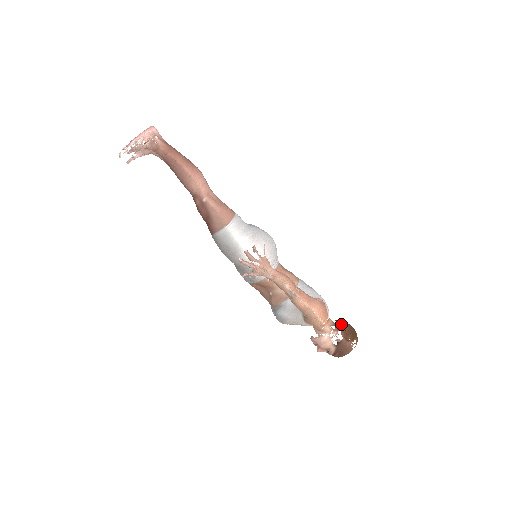
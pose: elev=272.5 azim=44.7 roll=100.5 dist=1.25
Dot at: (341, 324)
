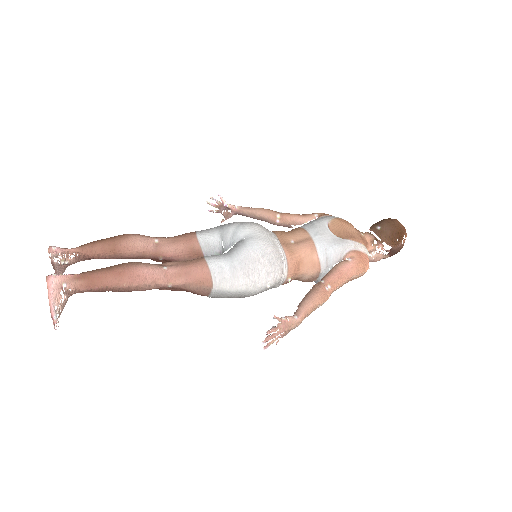
Dot at: (381, 234)
